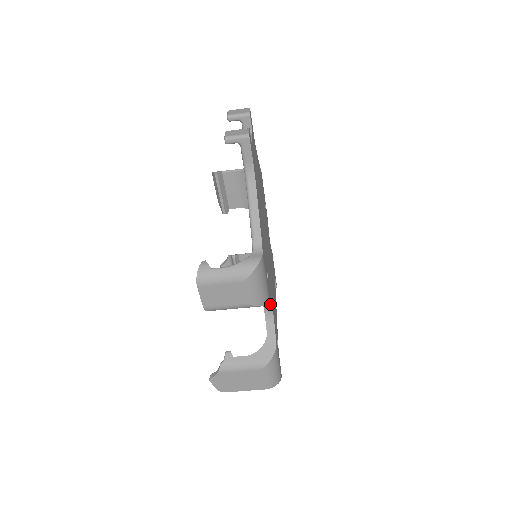
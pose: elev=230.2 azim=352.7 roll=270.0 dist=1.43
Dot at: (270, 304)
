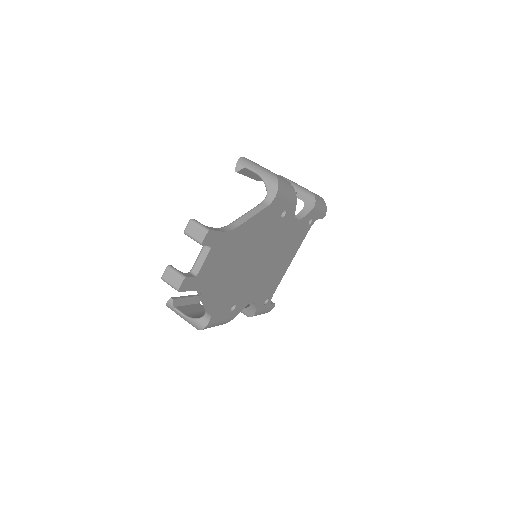
Dot at: (246, 304)
